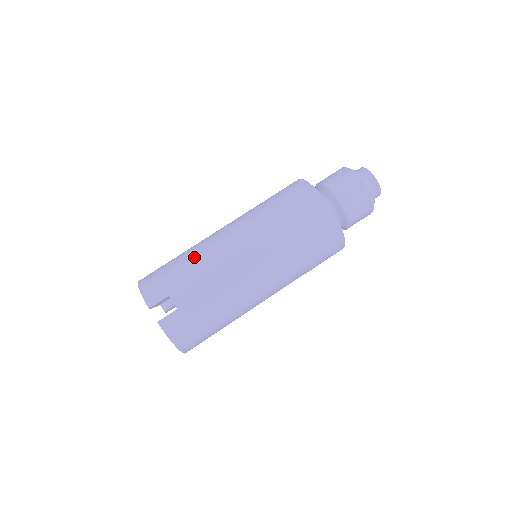
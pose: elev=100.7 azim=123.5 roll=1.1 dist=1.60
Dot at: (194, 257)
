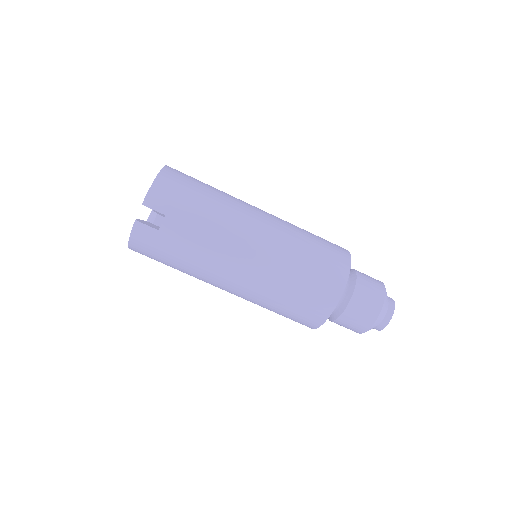
Dot at: (216, 212)
